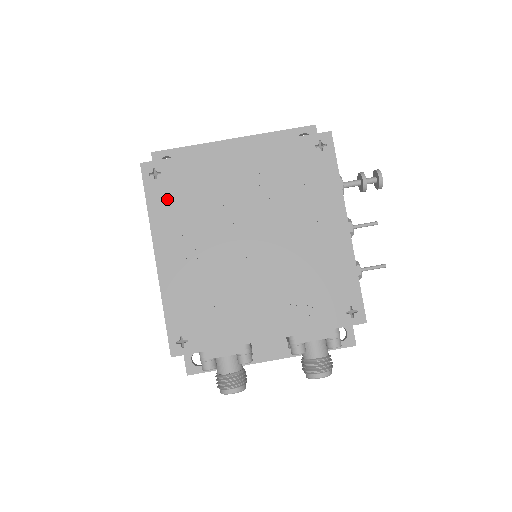
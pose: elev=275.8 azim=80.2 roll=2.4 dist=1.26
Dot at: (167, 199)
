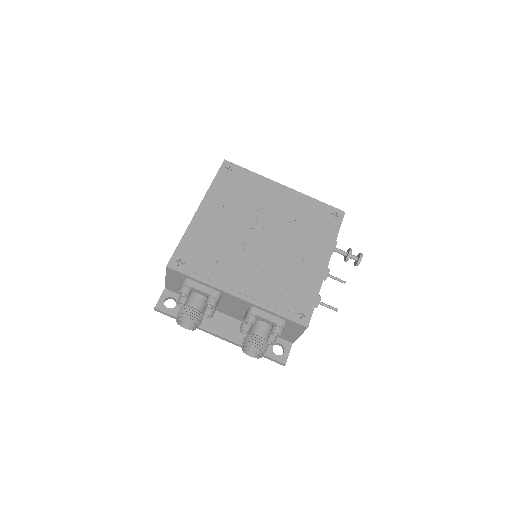
Dot at: (227, 185)
